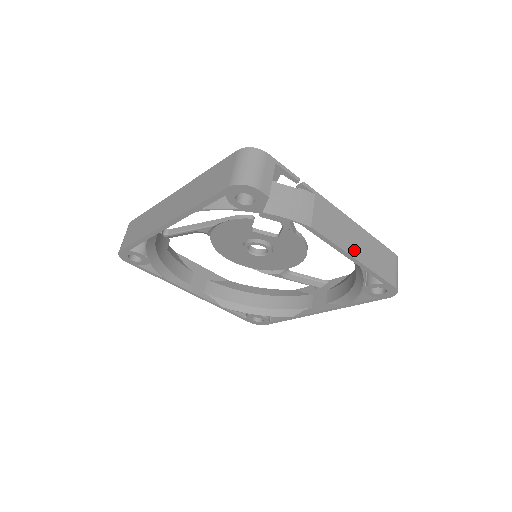
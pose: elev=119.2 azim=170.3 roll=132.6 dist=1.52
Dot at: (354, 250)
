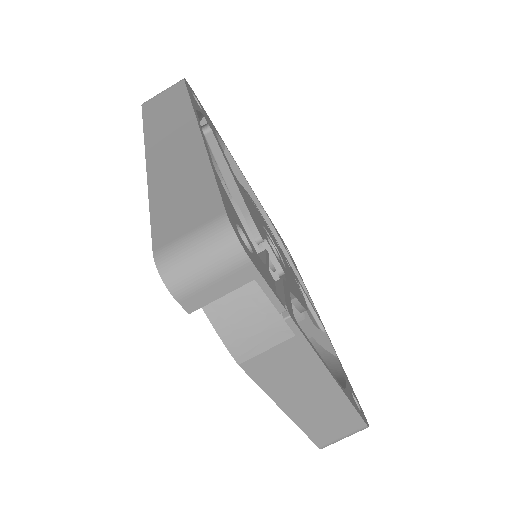
Dot at: (293, 404)
